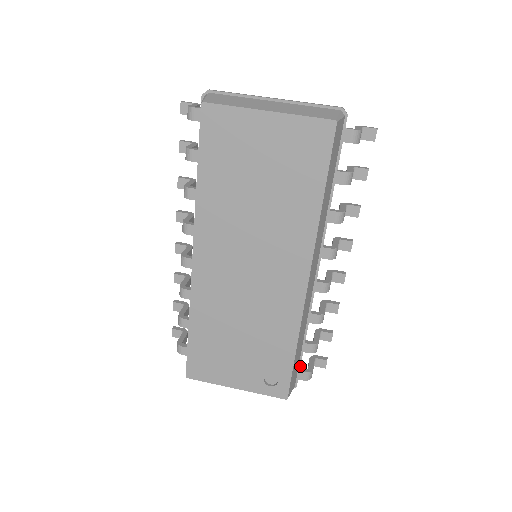
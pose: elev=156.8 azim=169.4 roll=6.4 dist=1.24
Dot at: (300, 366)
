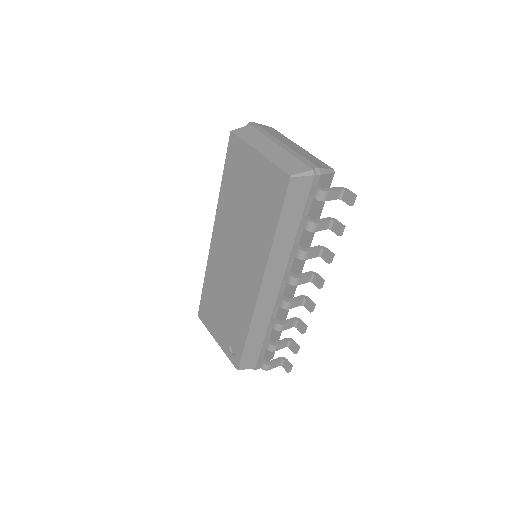
Dot at: (261, 355)
